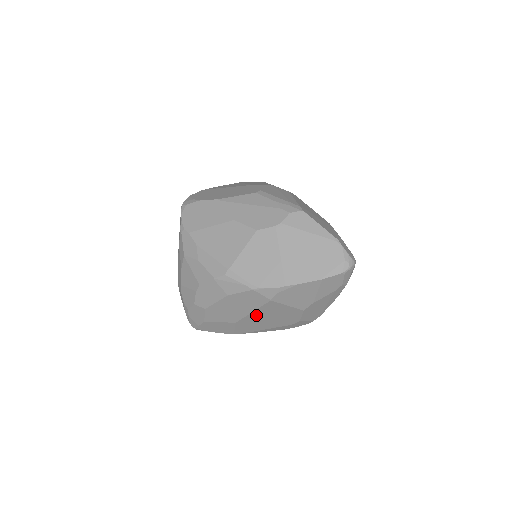
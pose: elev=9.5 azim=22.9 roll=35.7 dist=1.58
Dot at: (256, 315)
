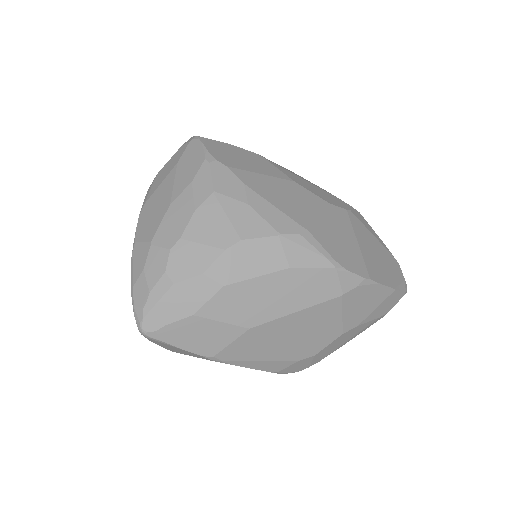
Dot at: (291, 321)
